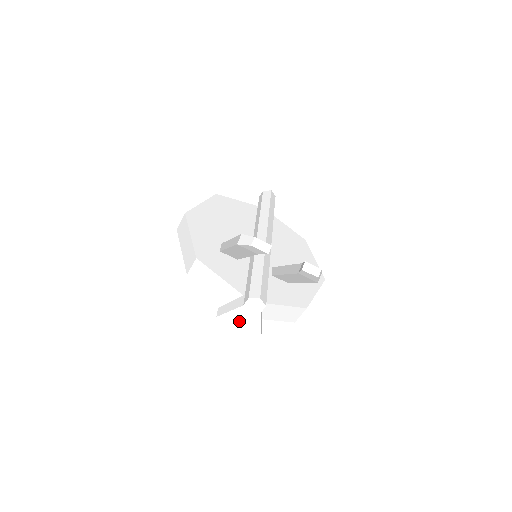
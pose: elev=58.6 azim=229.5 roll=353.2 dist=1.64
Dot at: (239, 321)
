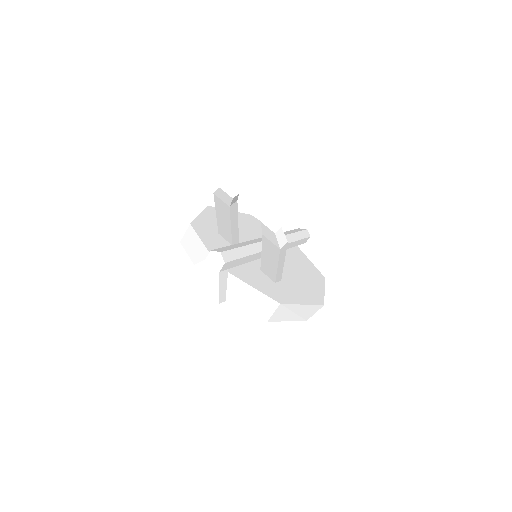
Dot at: (200, 280)
